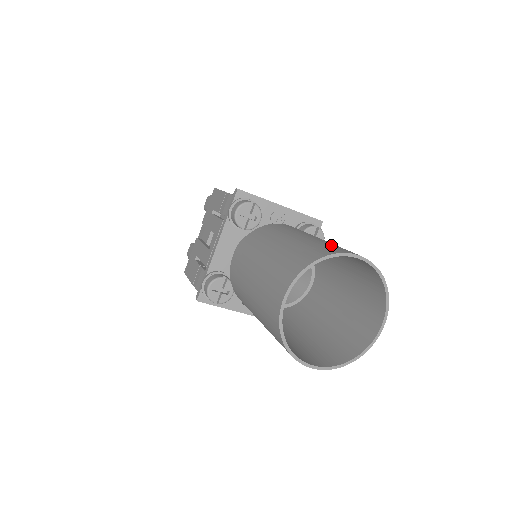
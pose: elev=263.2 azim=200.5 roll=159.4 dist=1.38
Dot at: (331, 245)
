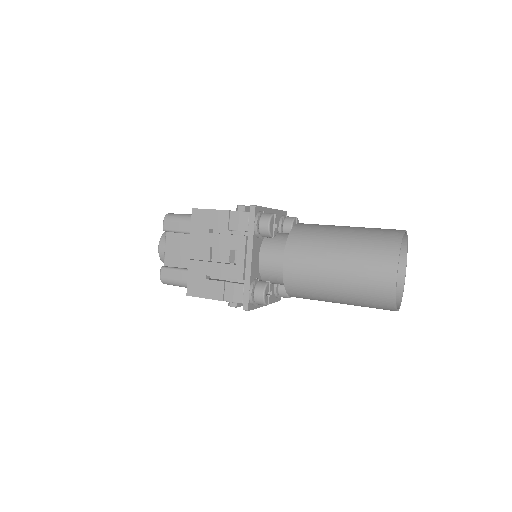
Dot at: (381, 229)
